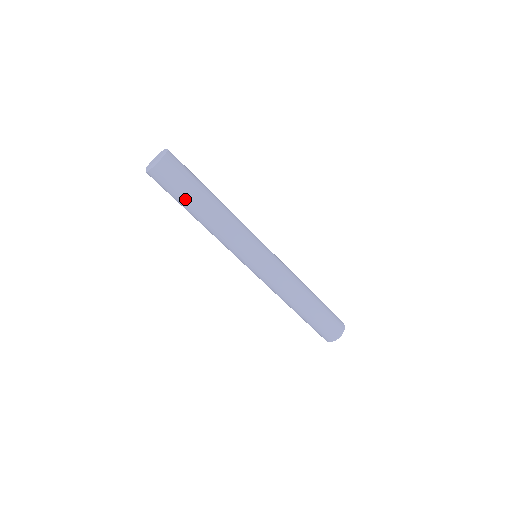
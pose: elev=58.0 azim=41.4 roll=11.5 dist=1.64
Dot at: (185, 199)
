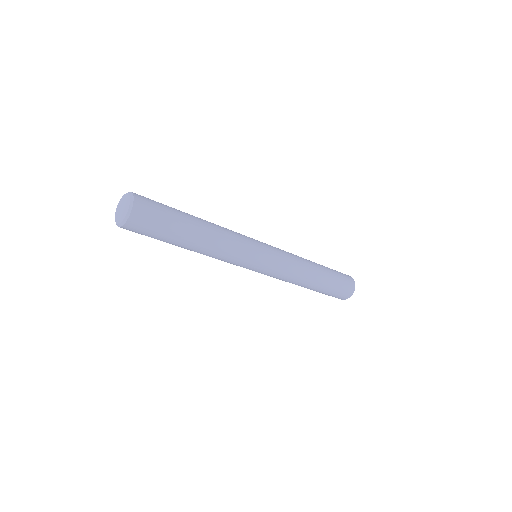
Dot at: (166, 242)
